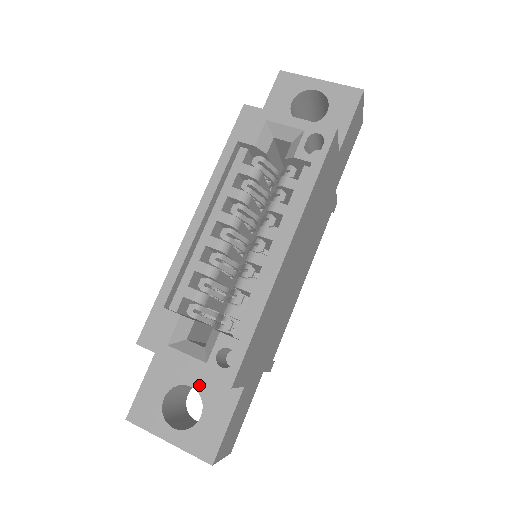
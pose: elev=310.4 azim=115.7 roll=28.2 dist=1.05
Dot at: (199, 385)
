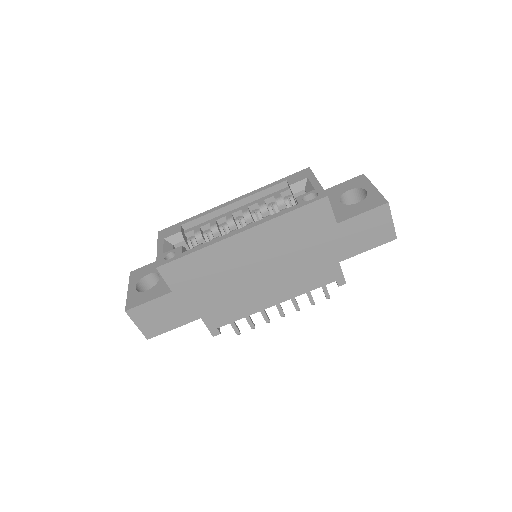
Dot at: (162, 279)
